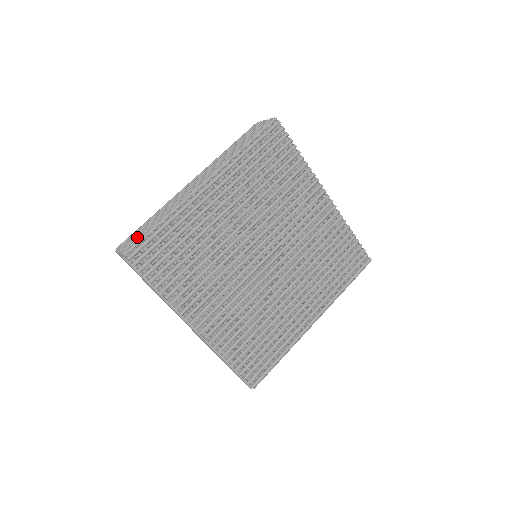
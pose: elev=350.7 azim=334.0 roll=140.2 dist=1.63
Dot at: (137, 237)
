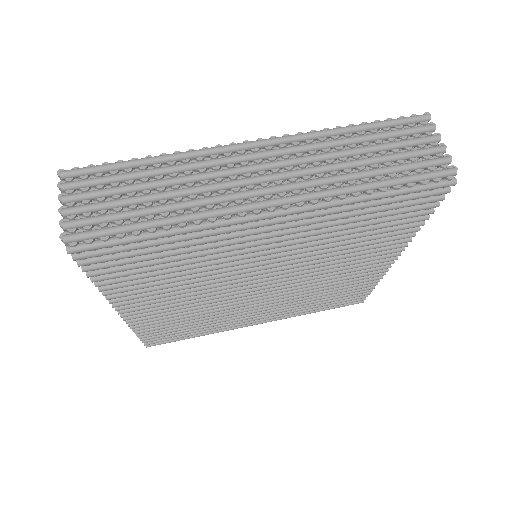
Dot at: (106, 206)
